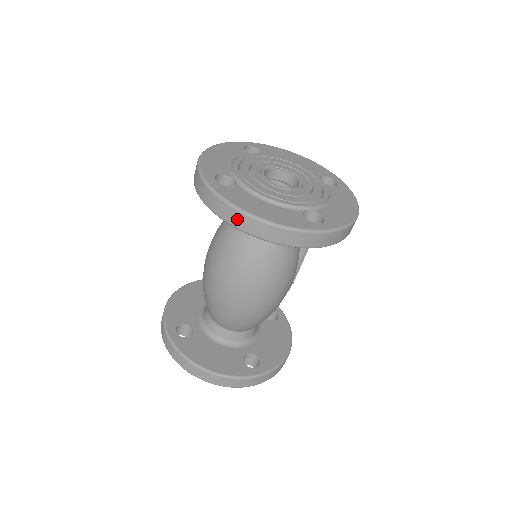
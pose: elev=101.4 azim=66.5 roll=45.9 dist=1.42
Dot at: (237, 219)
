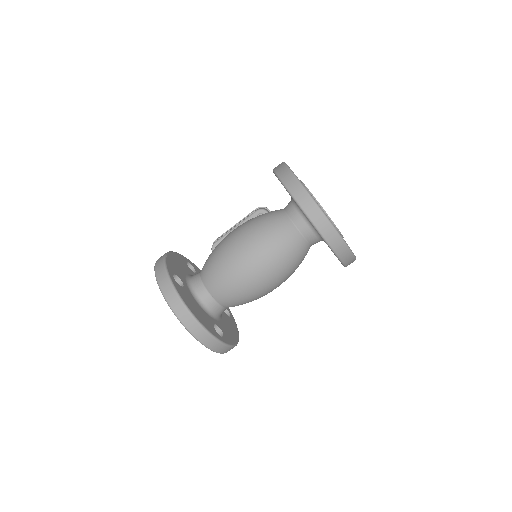
Dot at: (312, 210)
